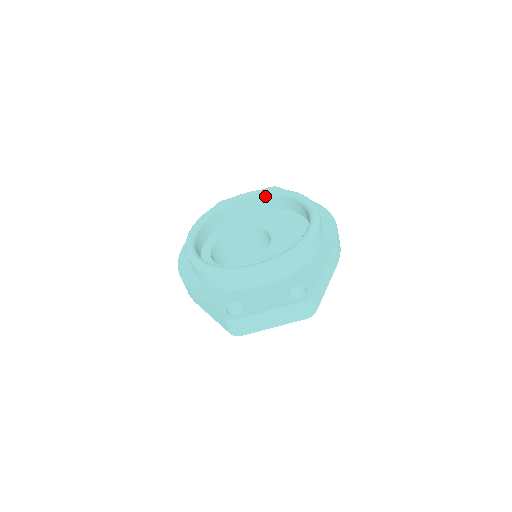
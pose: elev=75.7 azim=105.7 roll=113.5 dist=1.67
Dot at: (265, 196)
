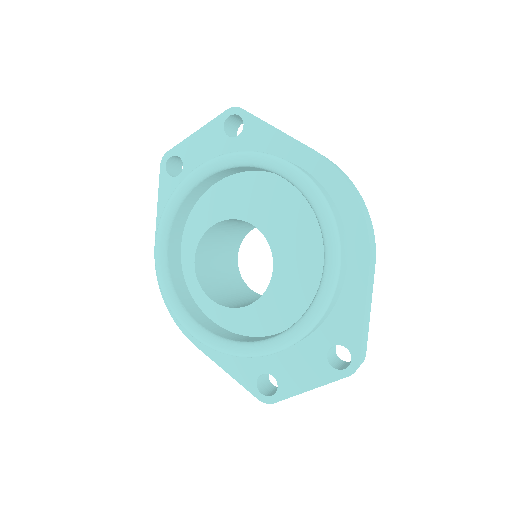
Dot at: (233, 168)
